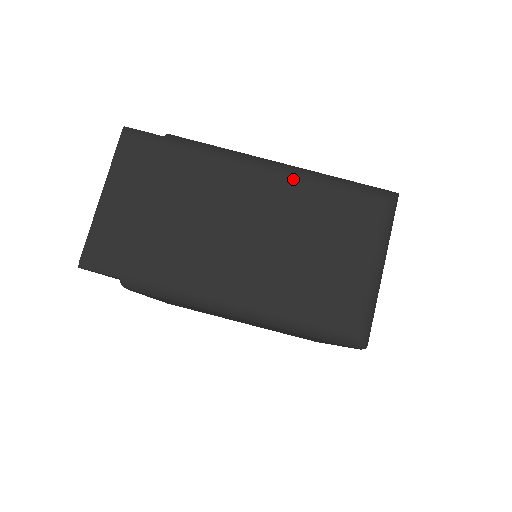
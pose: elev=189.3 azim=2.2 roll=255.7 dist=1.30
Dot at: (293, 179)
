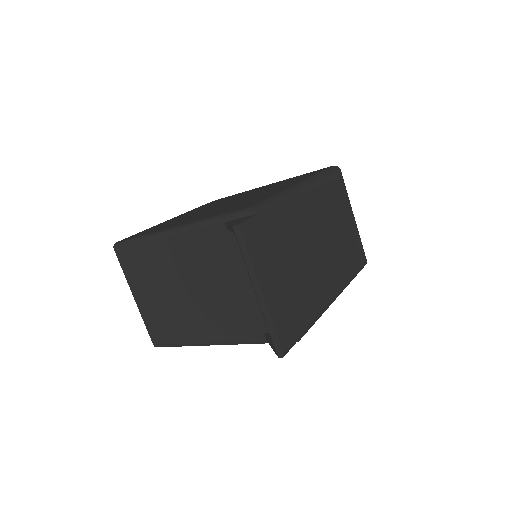
Dot at: (316, 192)
